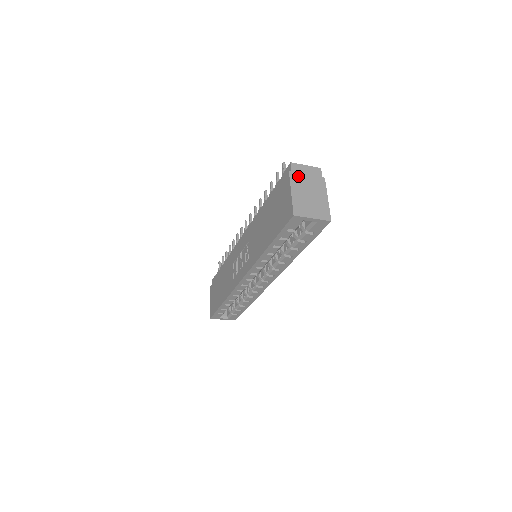
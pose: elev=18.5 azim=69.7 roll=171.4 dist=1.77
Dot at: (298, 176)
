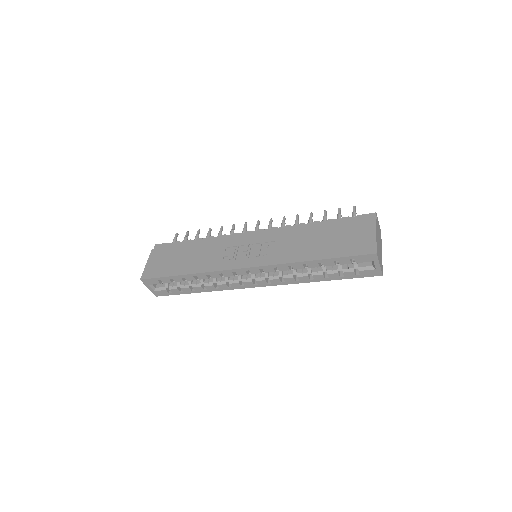
Dot at: occluded
